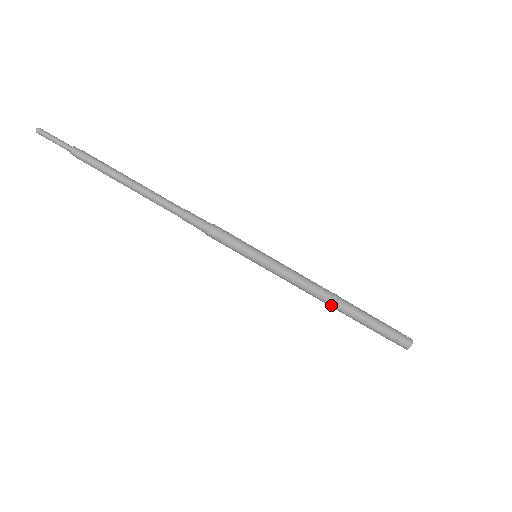
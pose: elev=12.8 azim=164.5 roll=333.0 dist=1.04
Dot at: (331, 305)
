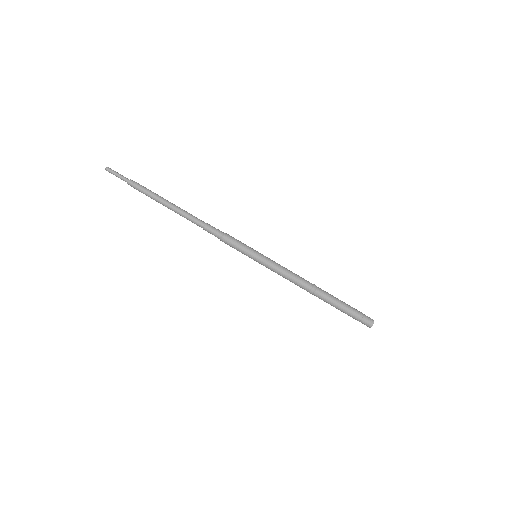
Dot at: (311, 292)
